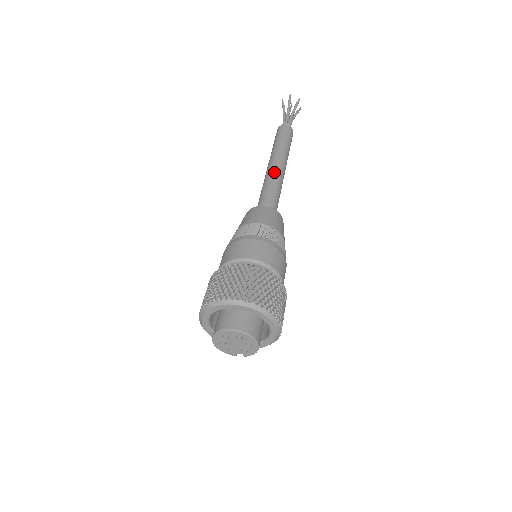
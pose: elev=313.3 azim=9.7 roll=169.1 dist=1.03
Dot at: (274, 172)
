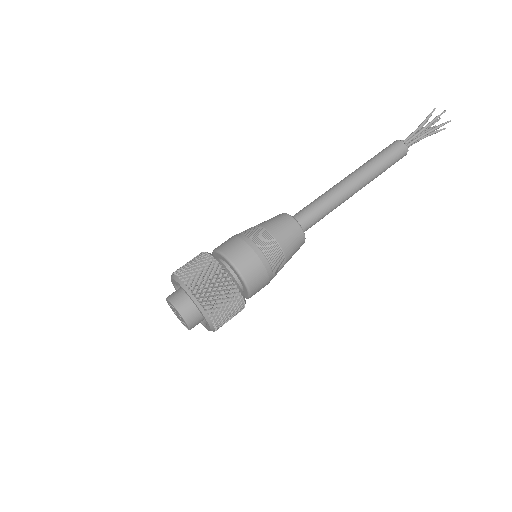
Dot at: (335, 186)
